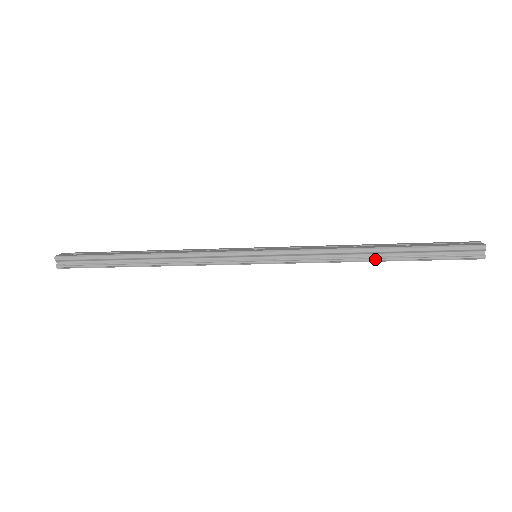
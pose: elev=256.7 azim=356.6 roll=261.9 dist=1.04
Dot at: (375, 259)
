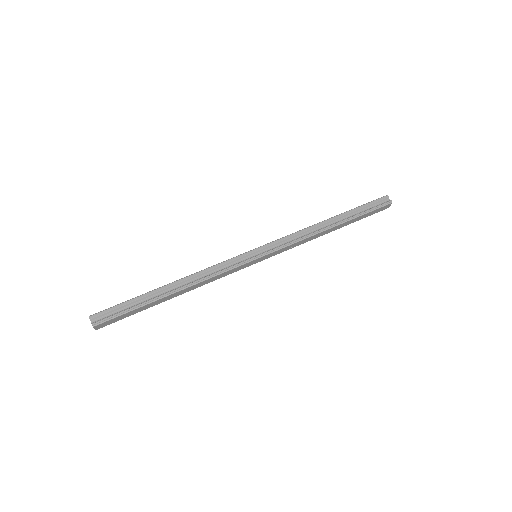
Dot at: (334, 224)
